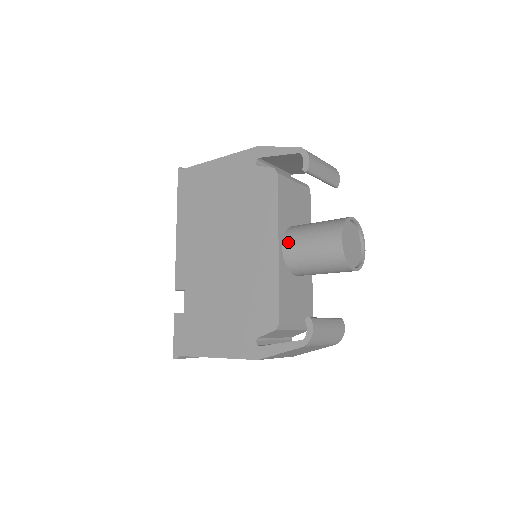
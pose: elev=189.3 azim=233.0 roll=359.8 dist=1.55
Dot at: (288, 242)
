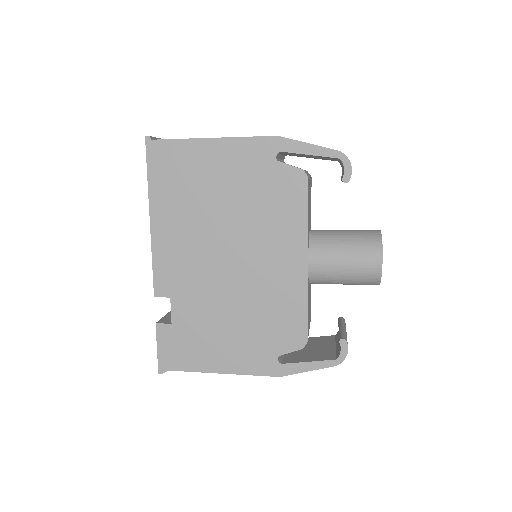
Dot at: (316, 257)
